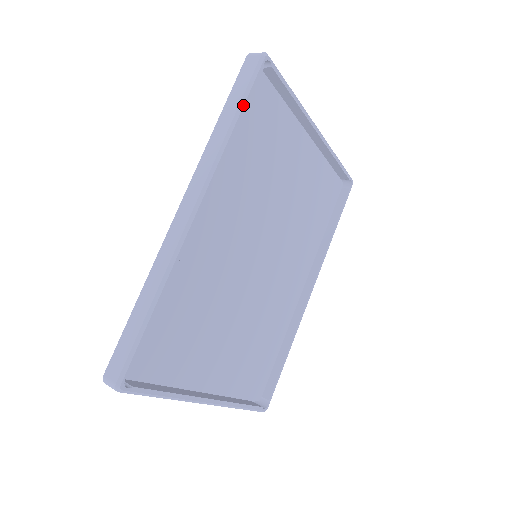
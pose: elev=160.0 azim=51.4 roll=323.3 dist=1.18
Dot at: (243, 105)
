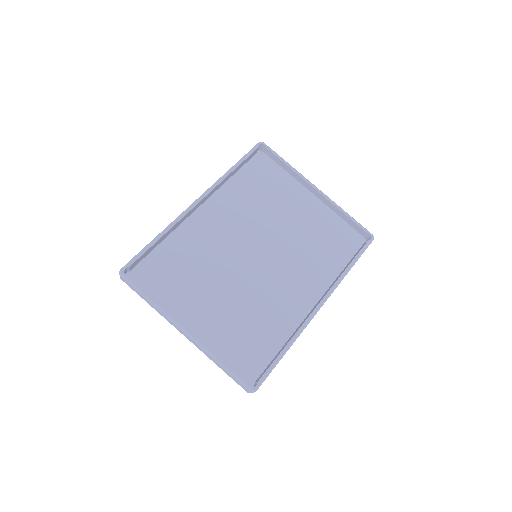
Dot at: (241, 160)
